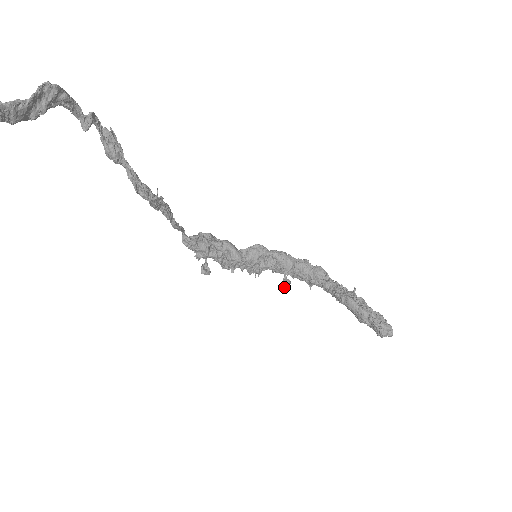
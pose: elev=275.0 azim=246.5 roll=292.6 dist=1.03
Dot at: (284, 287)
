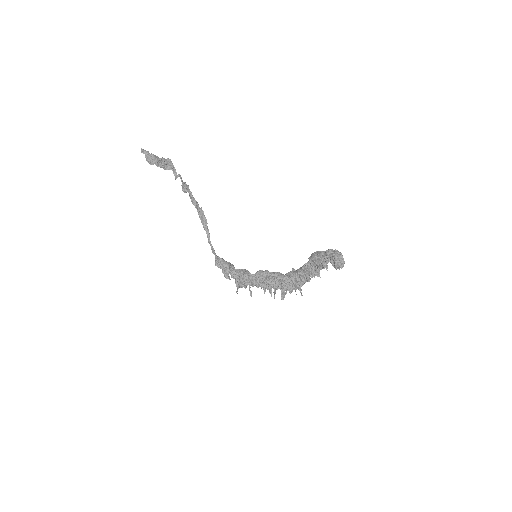
Dot at: (282, 294)
